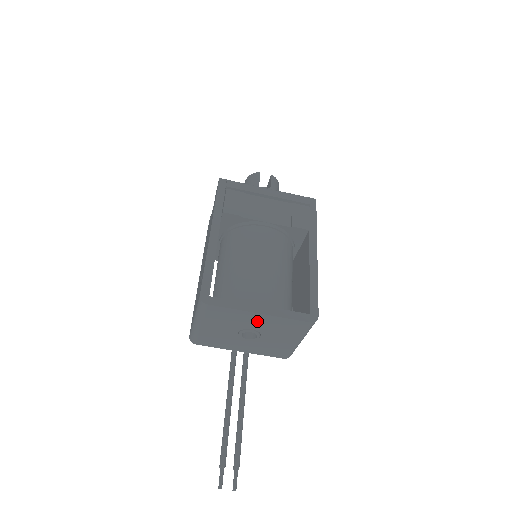
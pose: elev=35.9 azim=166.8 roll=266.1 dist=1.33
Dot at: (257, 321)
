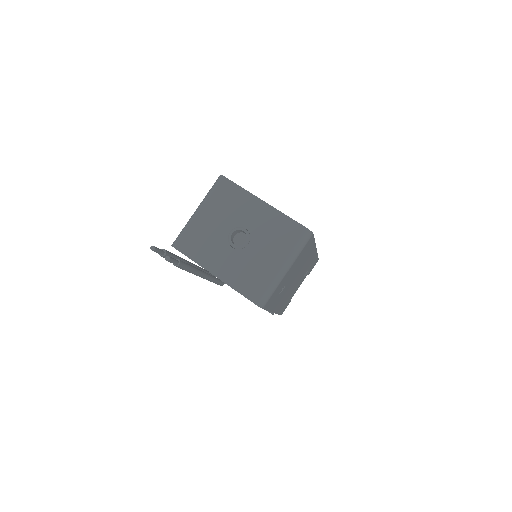
Dot at: (256, 215)
